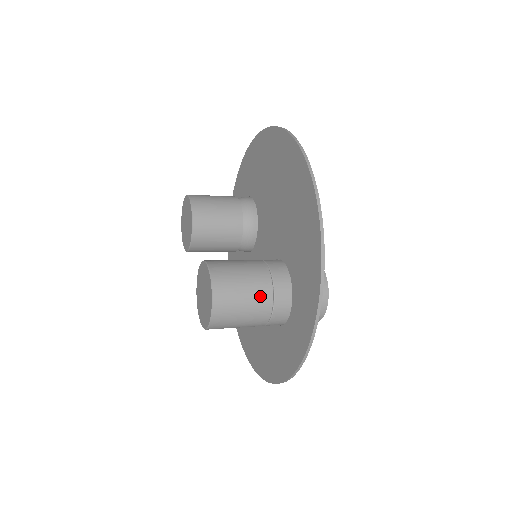
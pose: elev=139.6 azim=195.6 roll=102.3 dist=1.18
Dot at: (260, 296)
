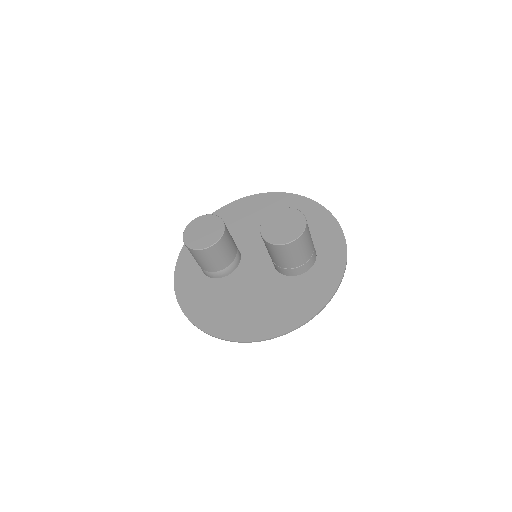
Dot at: occluded
